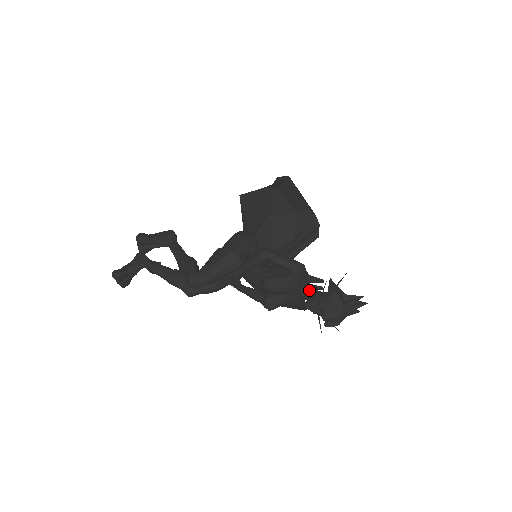
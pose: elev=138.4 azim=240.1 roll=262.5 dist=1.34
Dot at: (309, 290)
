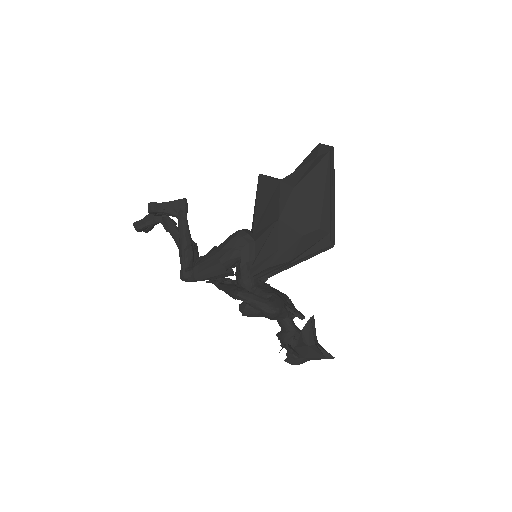
Dot at: (284, 324)
